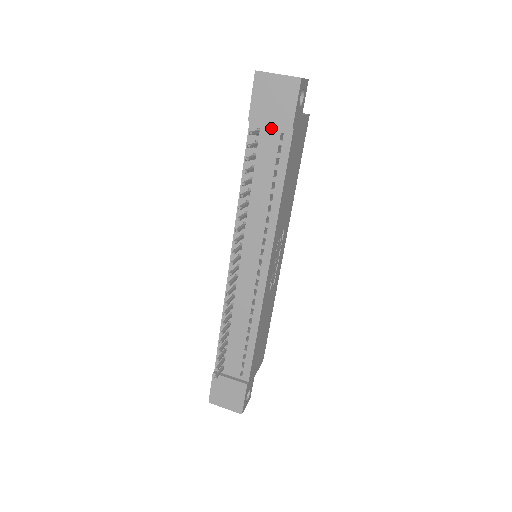
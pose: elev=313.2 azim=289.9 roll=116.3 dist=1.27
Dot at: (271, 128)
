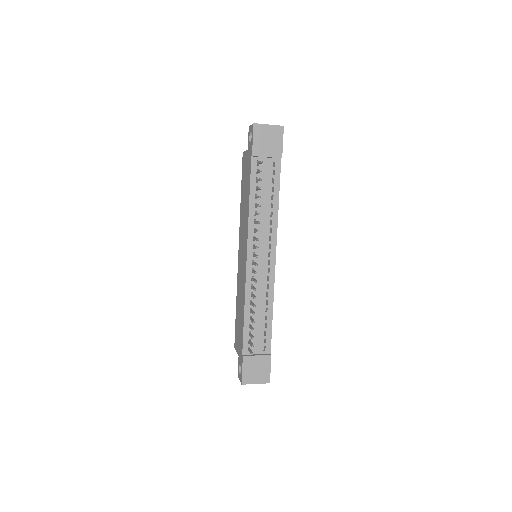
Dot at: (266, 159)
